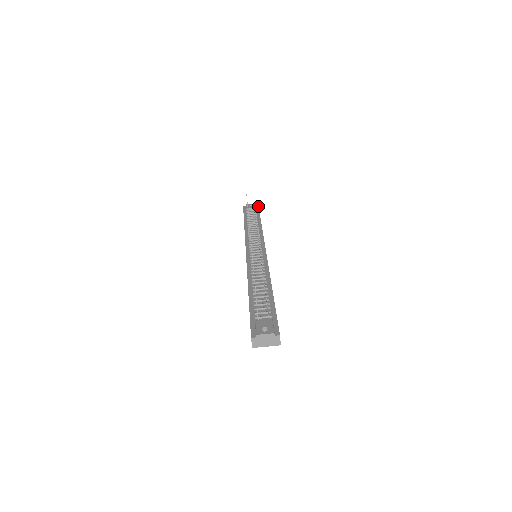
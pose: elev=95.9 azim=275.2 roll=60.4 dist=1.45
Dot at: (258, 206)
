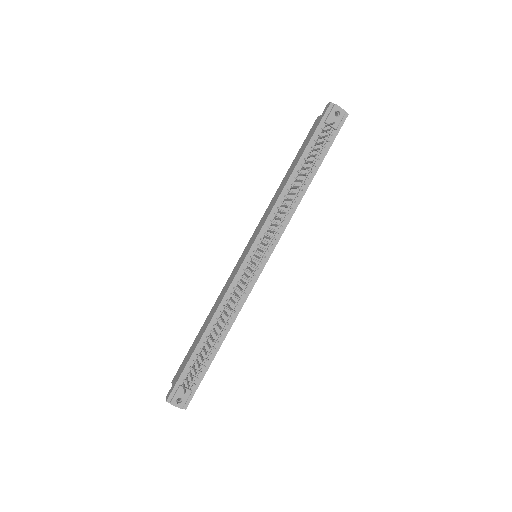
Dot at: occluded
